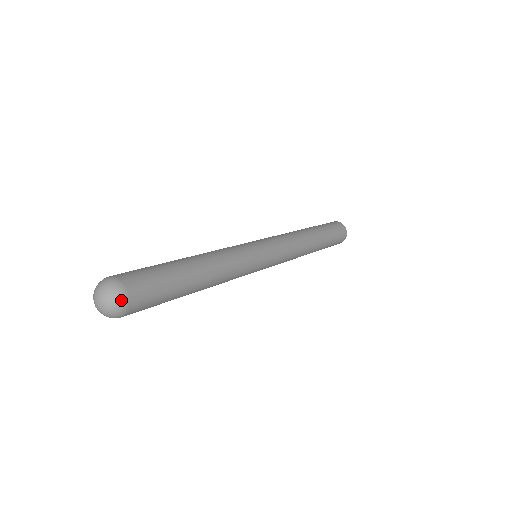
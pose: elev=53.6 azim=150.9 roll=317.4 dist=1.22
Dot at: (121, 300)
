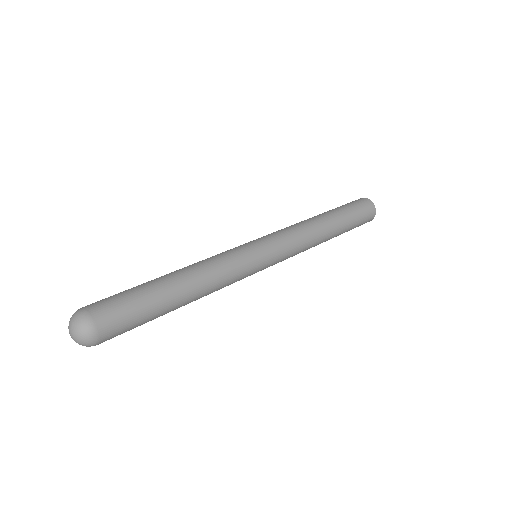
Dot at: (91, 339)
